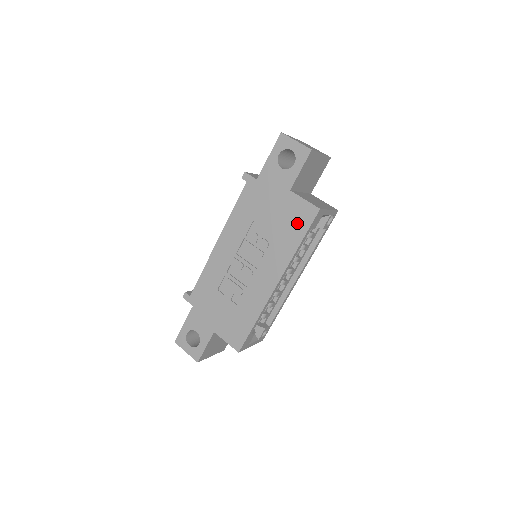
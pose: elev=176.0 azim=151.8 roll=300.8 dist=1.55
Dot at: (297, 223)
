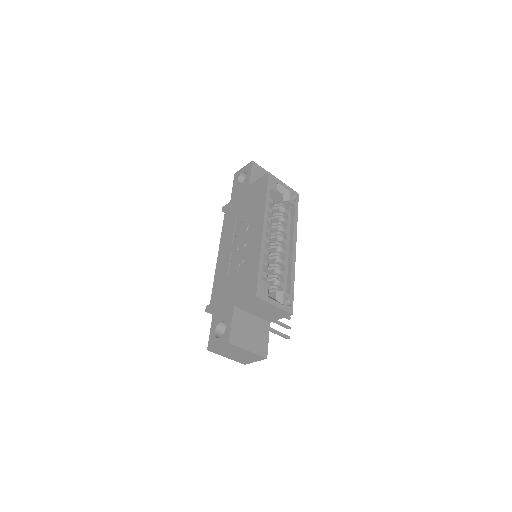
Dot at: (260, 191)
